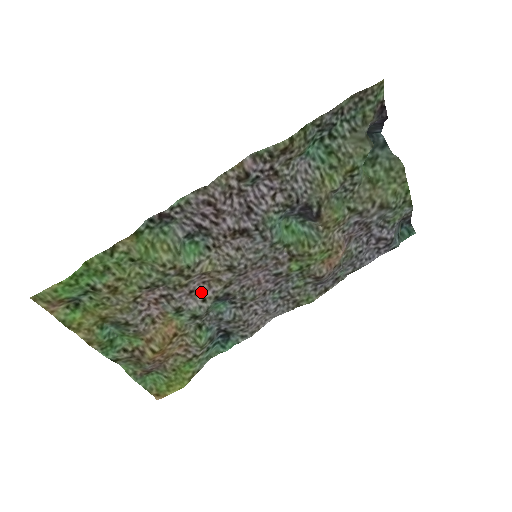
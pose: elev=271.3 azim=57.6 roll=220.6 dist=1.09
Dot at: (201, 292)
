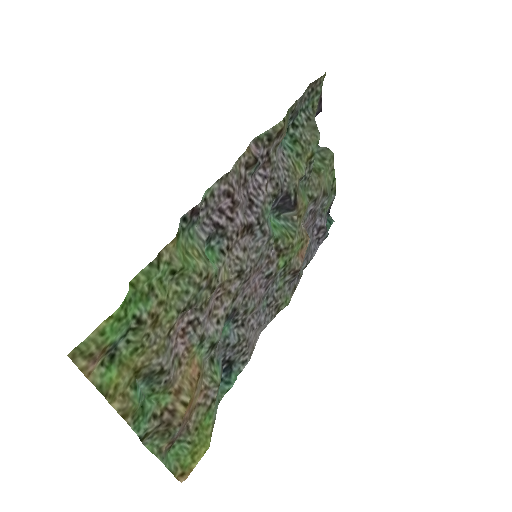
Dot at: (215, 312)
